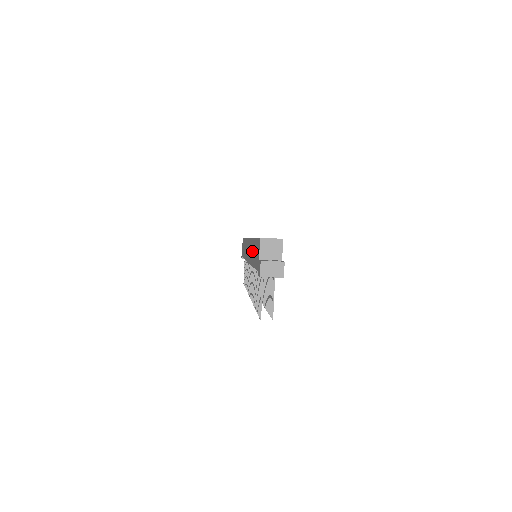
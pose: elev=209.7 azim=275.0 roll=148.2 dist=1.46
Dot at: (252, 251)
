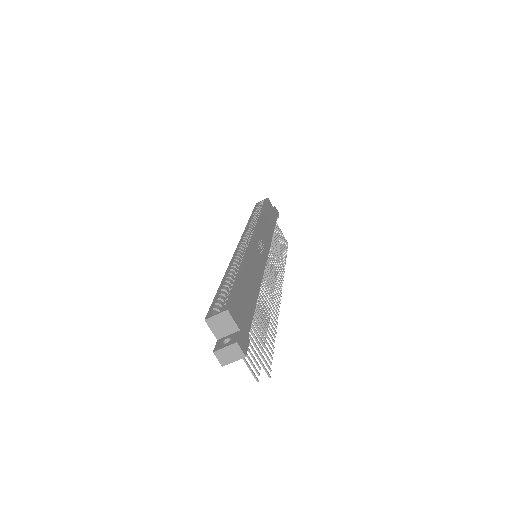
Dot at: occluded
